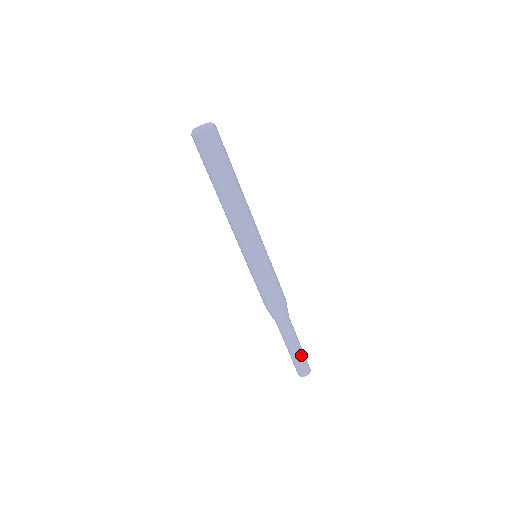
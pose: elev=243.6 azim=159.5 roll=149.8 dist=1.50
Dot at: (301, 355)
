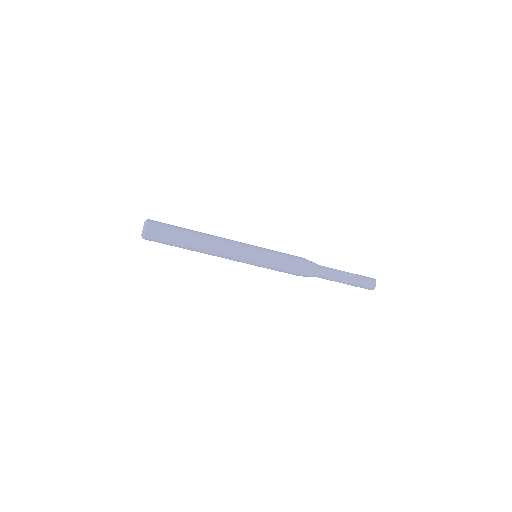
Dot at: (355, 275)
